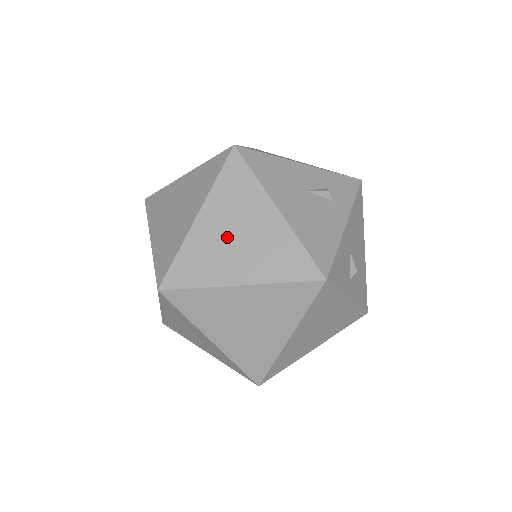
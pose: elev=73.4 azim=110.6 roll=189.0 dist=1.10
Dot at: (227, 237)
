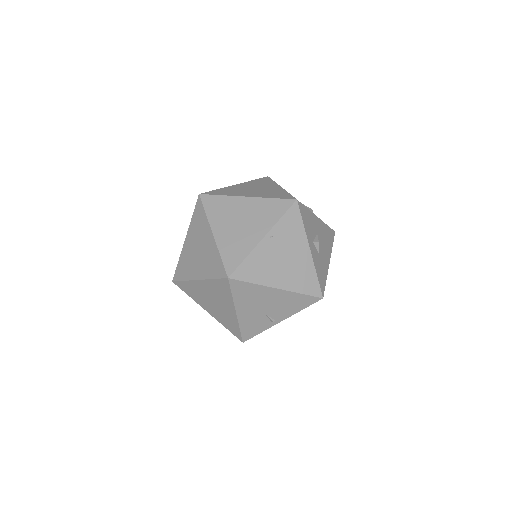
Dot at: (248, 189)
